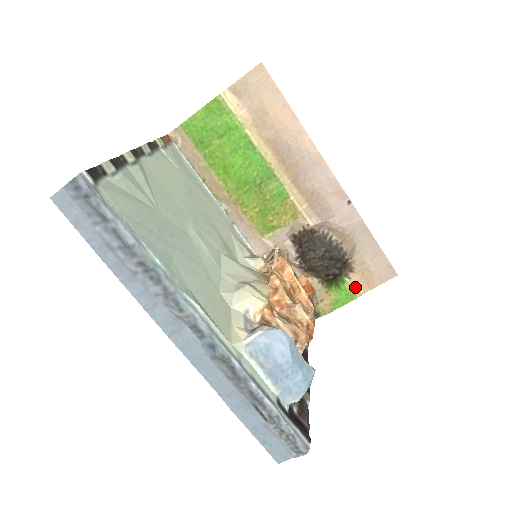
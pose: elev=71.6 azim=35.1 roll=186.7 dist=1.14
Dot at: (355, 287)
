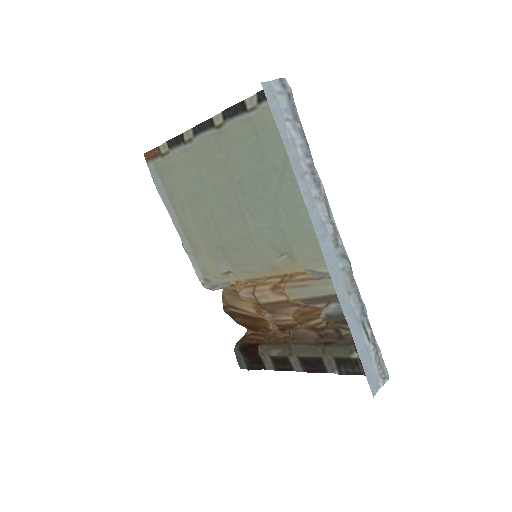
Dot at: occluded
